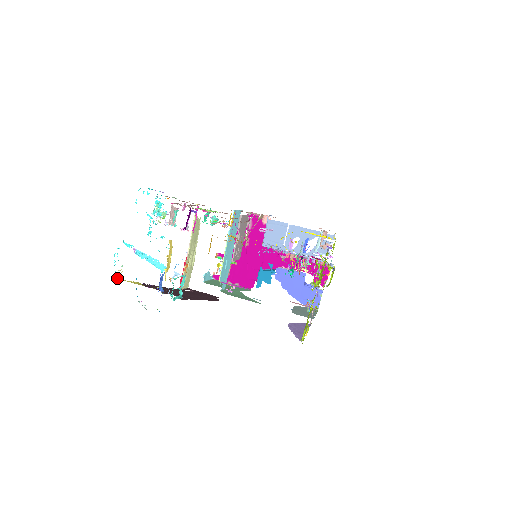
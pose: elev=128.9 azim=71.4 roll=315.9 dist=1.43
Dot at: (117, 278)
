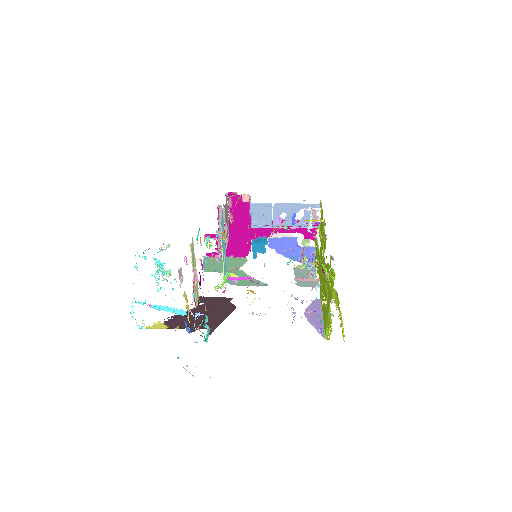
Dot at: occluded
